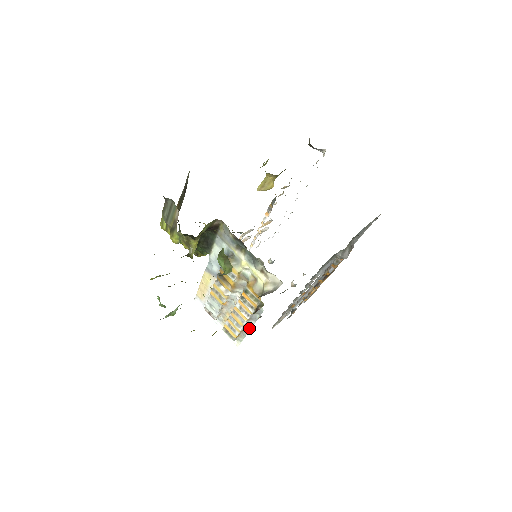
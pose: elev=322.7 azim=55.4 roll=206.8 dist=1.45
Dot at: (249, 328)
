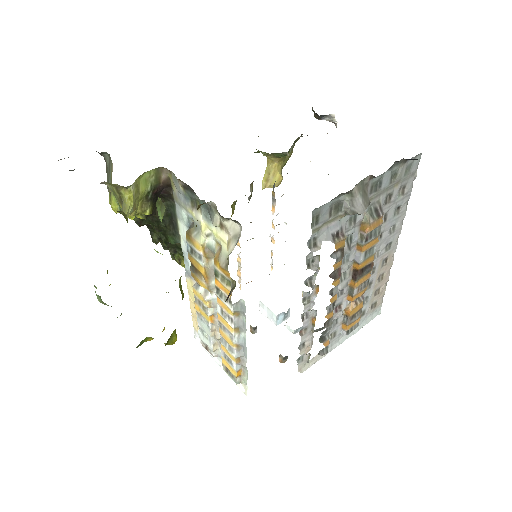
Dot at: (245, 350)
